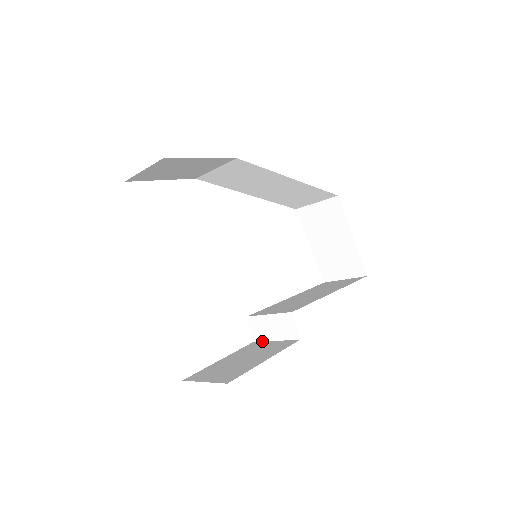
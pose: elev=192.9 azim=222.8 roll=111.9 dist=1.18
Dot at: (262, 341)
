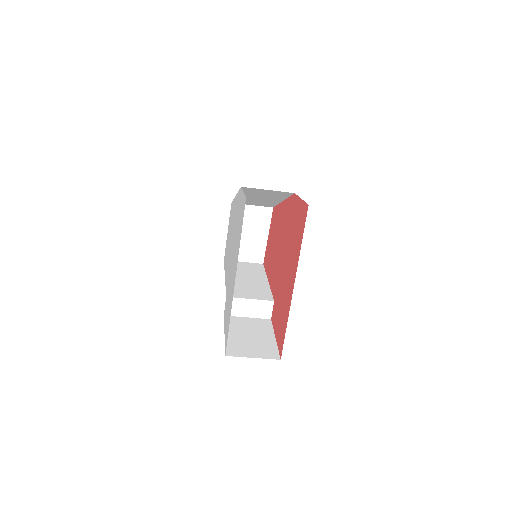
Dot at: (234, 316)
